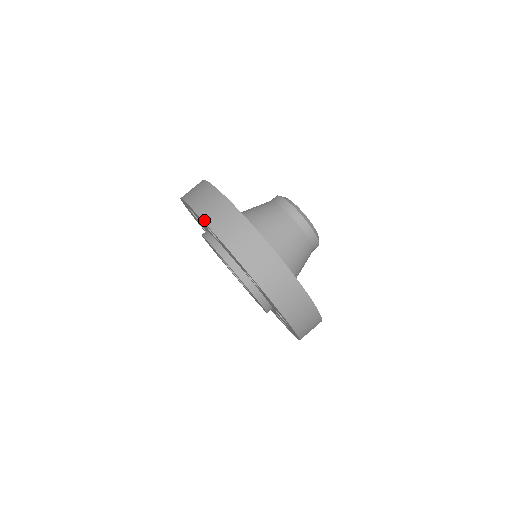
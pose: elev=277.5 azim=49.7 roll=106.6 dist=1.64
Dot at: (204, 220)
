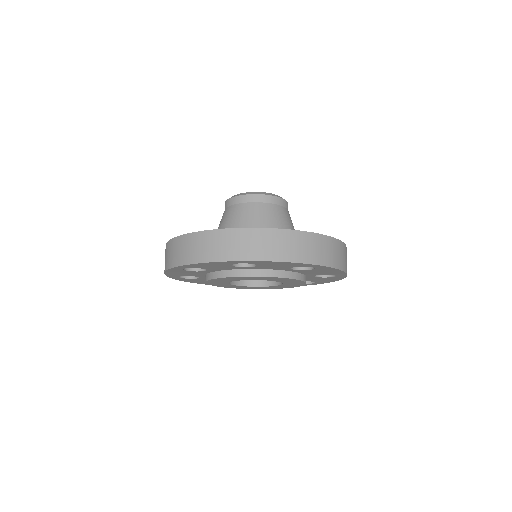
Dot at: (174, 266)
